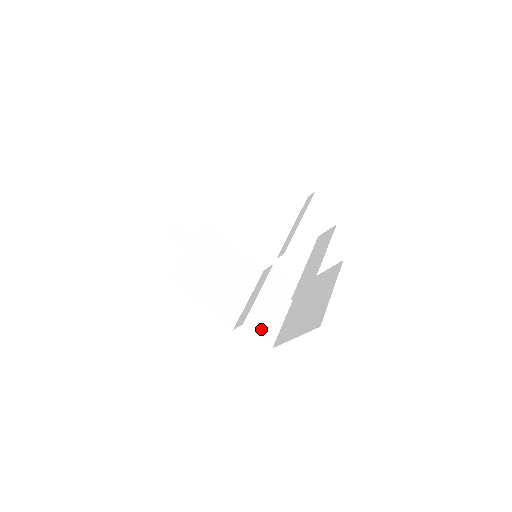
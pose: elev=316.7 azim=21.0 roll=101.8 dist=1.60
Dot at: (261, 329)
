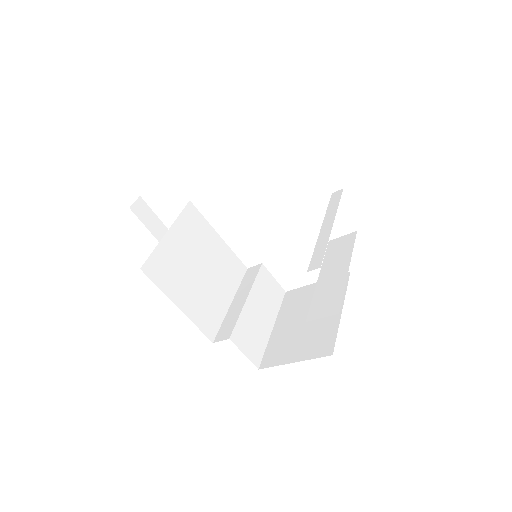
Dot at: (248, 345)
